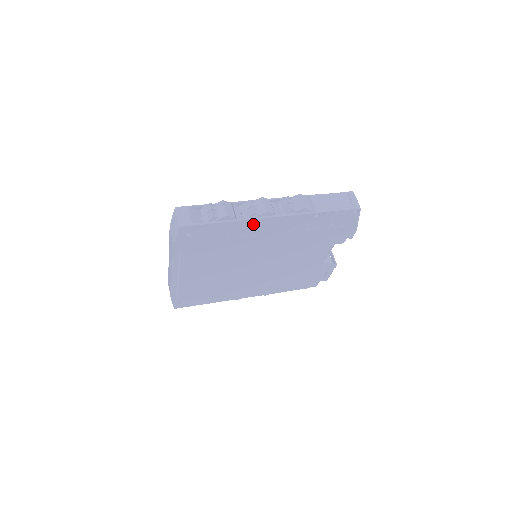
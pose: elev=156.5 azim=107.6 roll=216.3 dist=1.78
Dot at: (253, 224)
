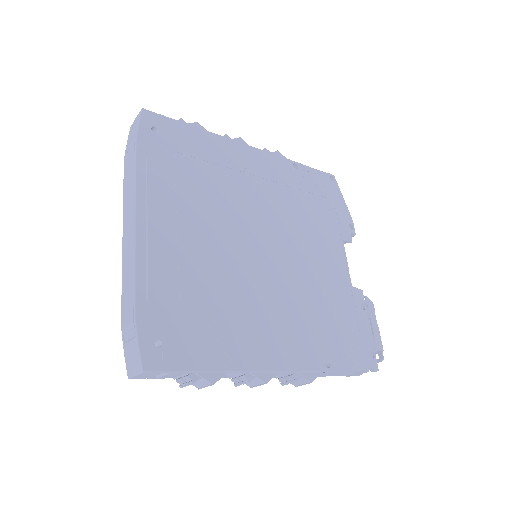
Dot at: (231, 148)
